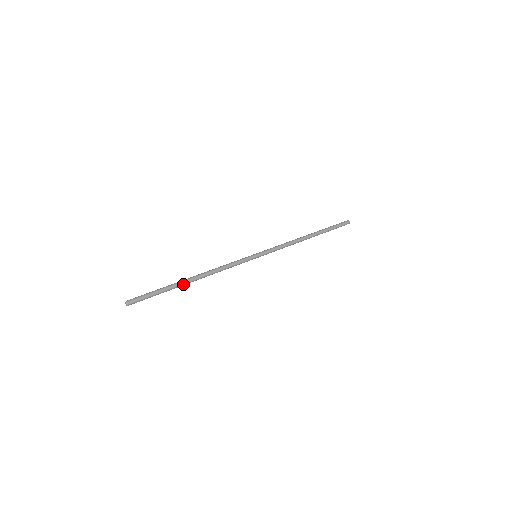
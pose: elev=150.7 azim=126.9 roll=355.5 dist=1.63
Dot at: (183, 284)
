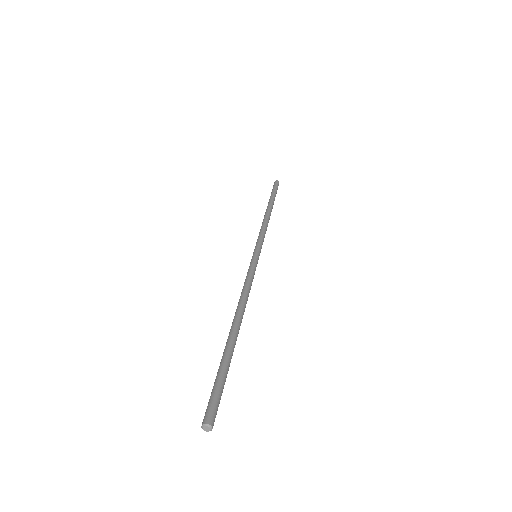
Dot at: (234, 338)
